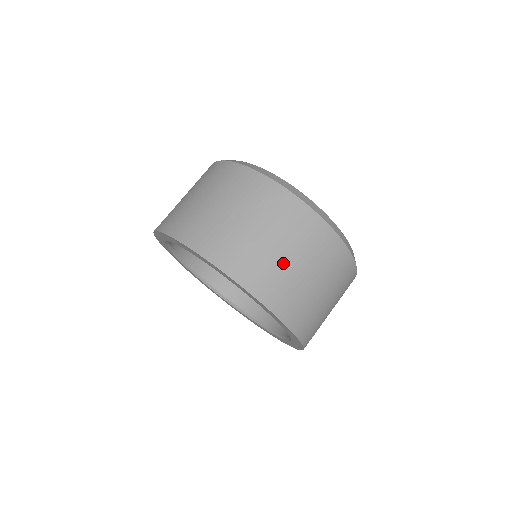
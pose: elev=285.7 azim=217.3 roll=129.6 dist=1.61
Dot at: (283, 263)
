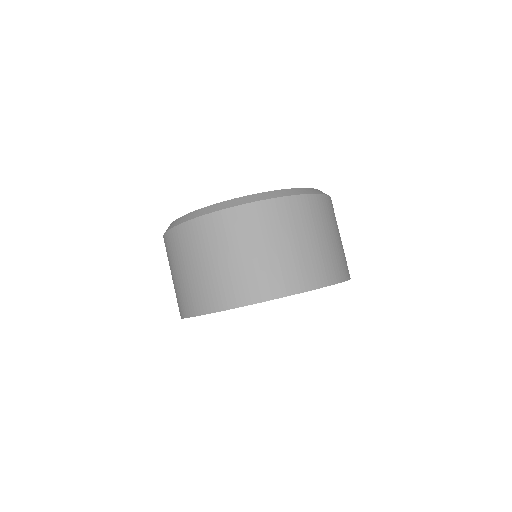
Dot at: (288, 254)
